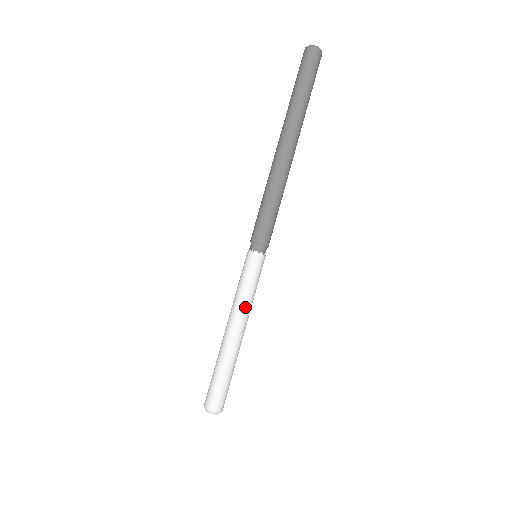
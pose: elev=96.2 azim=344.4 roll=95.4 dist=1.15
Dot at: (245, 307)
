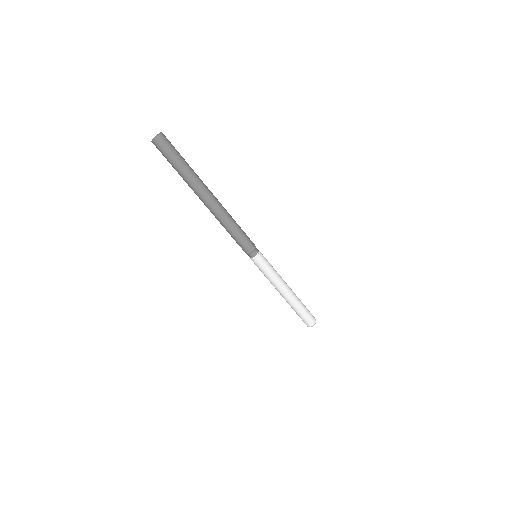
Dot at: (280, 278)
